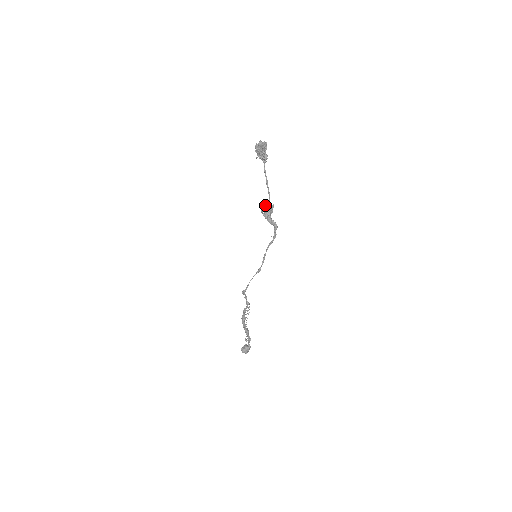
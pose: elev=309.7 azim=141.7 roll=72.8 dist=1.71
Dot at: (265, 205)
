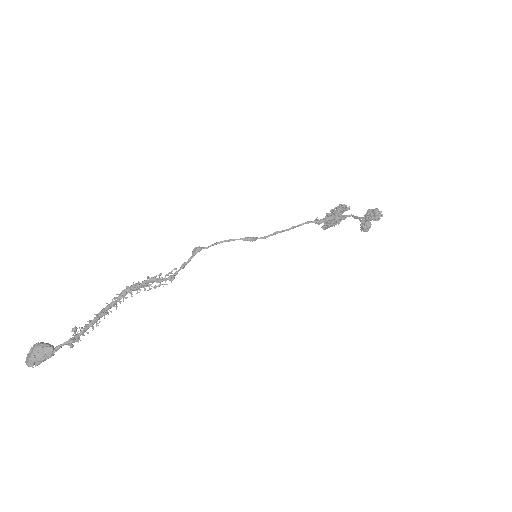
Dot at: (341, 206)
